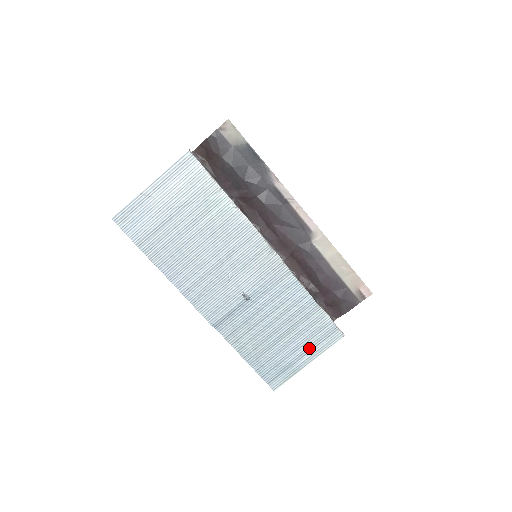
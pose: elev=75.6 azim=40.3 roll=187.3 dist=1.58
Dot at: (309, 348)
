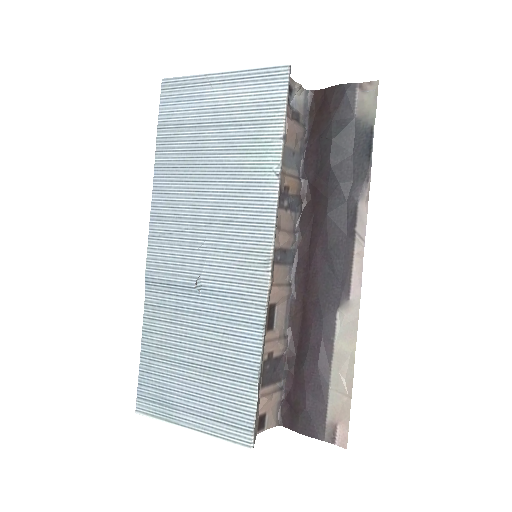
Dot at: (205, 413)
